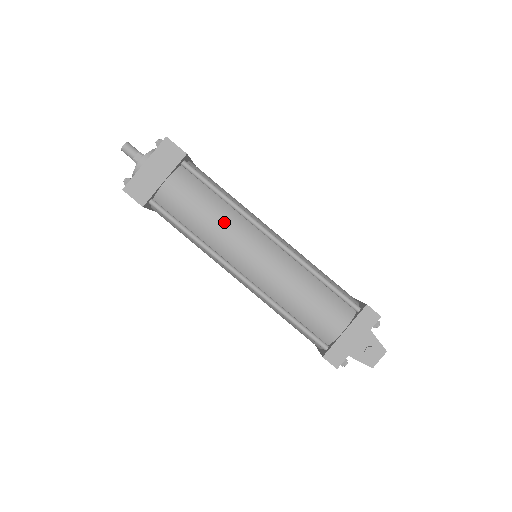
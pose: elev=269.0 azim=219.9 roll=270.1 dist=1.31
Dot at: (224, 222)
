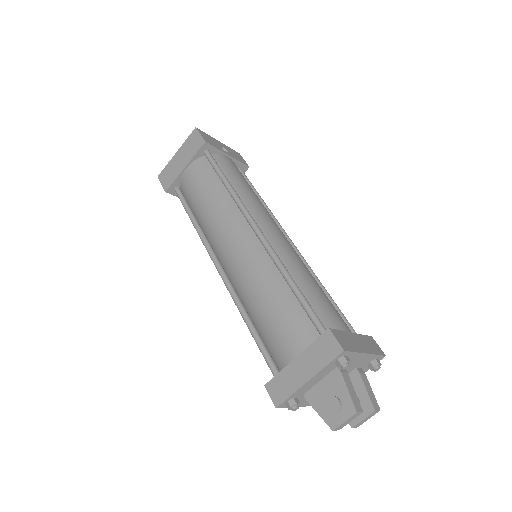
Dot at: (217, 209)
